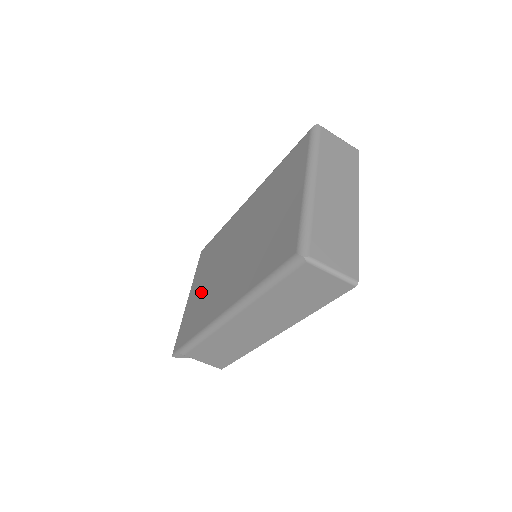
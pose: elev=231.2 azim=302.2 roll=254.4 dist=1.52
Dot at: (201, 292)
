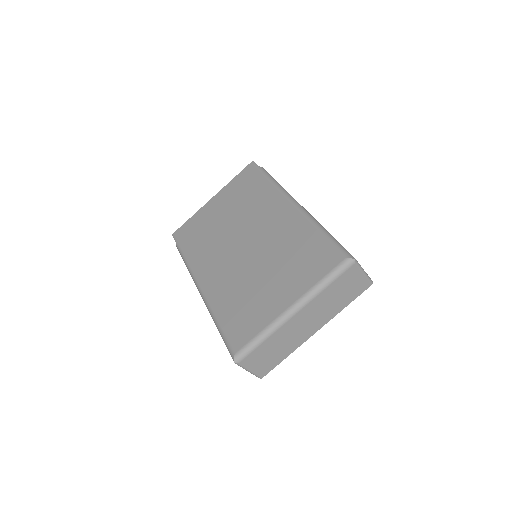
Dot at: (215, 220)
